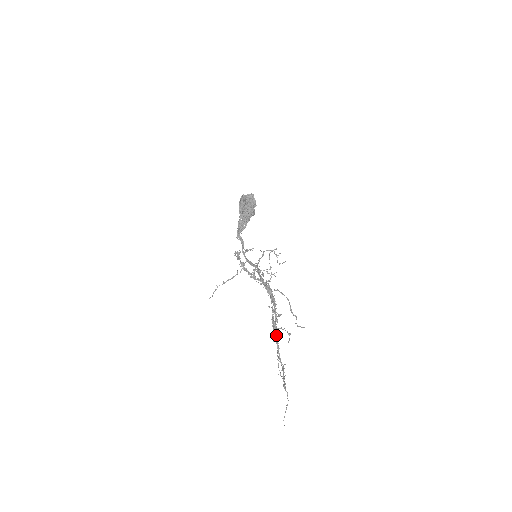
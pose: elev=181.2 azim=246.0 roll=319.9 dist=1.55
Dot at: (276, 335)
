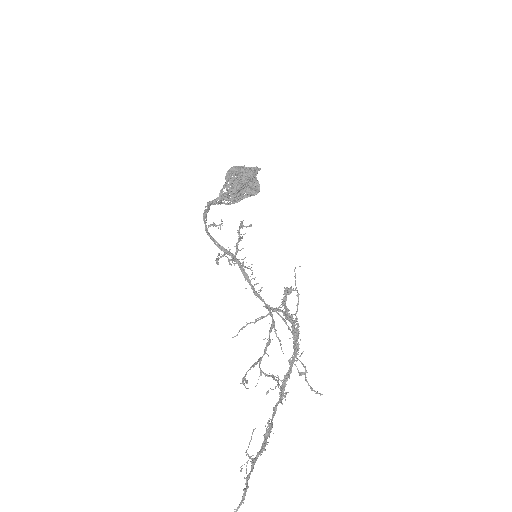
Dot at: (280, 397)
